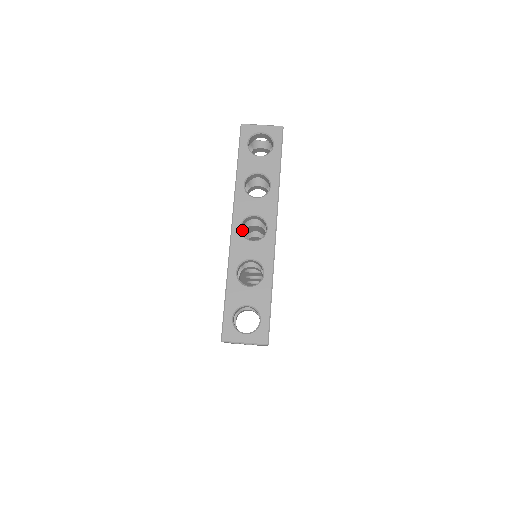
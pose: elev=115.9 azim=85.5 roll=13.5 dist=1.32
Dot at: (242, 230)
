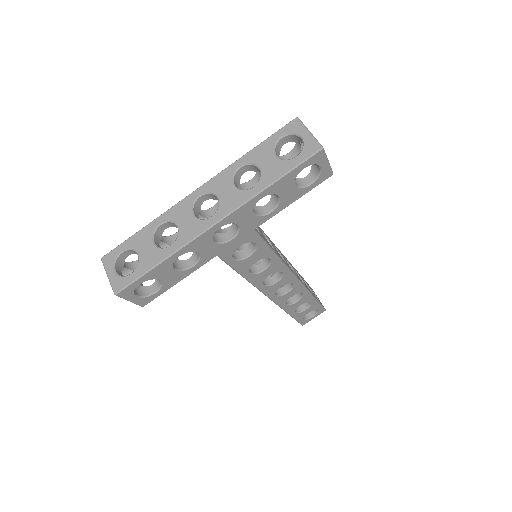
Dot at: occluded
